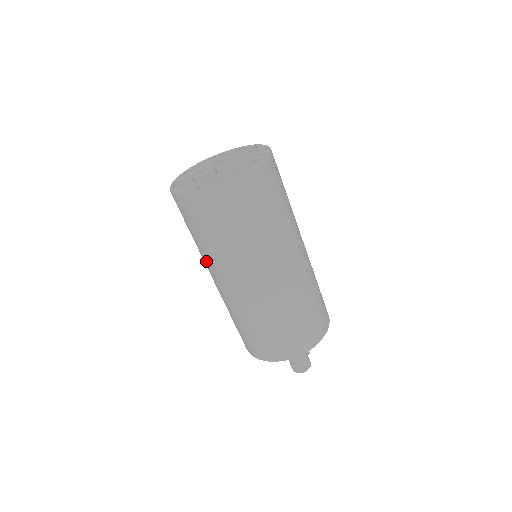
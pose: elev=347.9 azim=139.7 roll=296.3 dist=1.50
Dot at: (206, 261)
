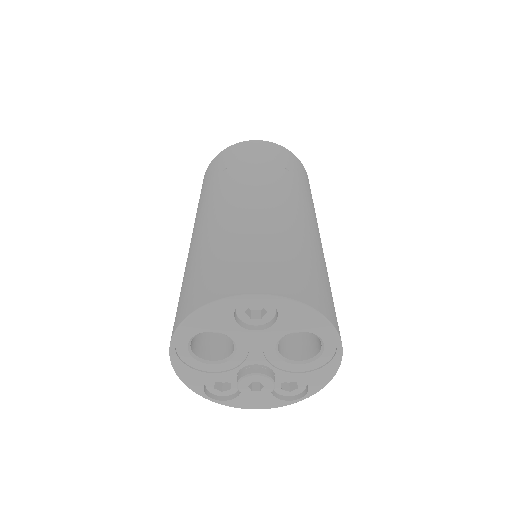
Dot at: occluded
